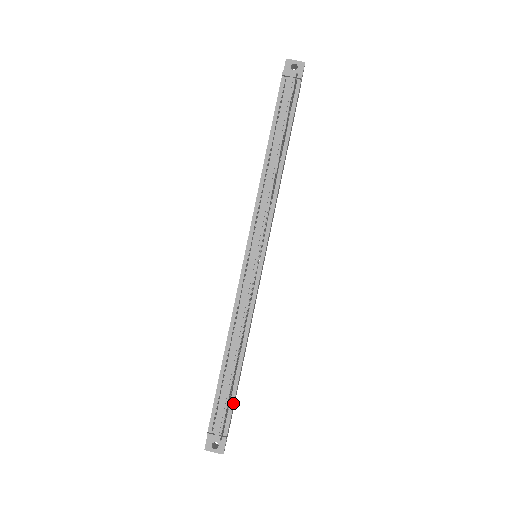
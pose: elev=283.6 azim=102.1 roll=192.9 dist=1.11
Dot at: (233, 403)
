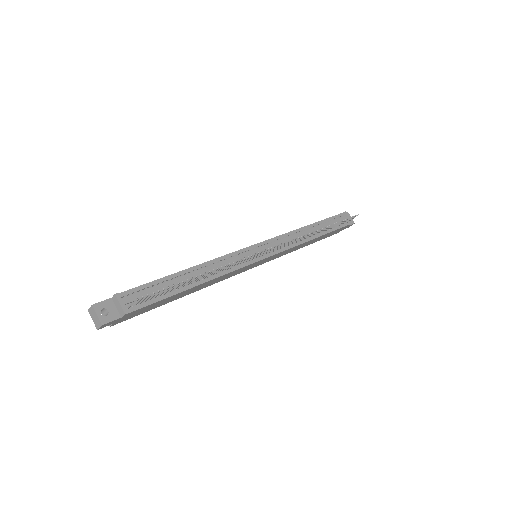
Dot at: (158, 300)
